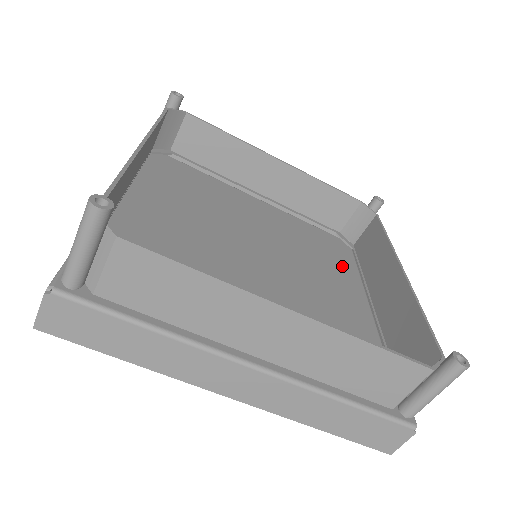
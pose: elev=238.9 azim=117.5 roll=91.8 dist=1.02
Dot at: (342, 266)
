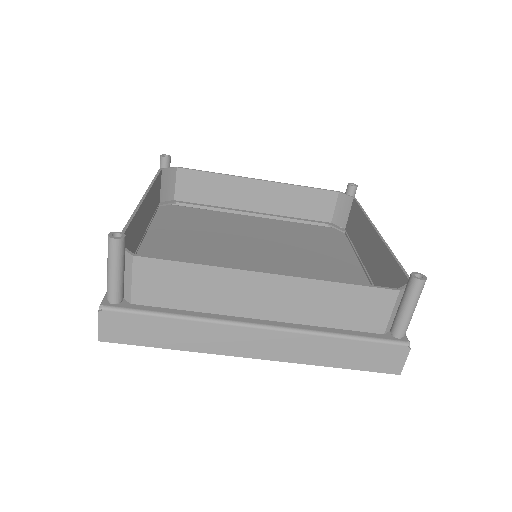
Dot at: (336, 247)
